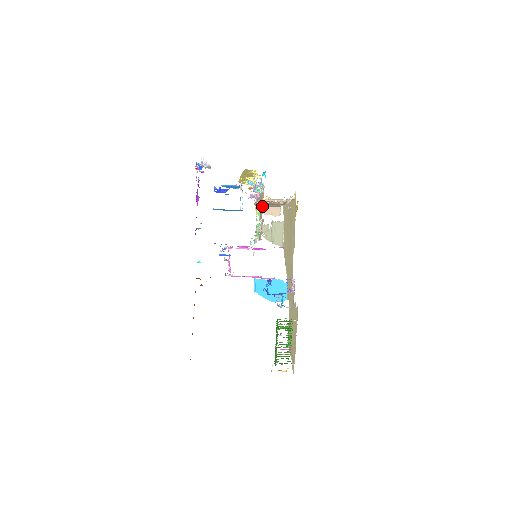
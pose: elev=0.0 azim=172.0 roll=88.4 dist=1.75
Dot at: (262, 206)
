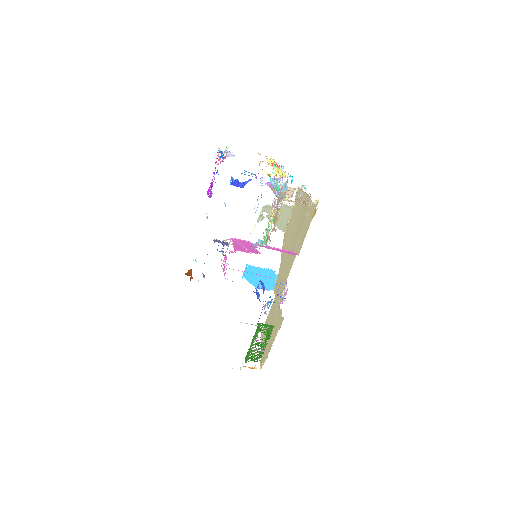
Dot at: occluded
